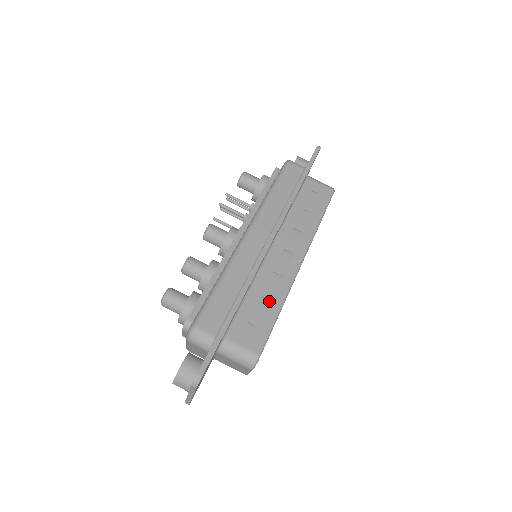
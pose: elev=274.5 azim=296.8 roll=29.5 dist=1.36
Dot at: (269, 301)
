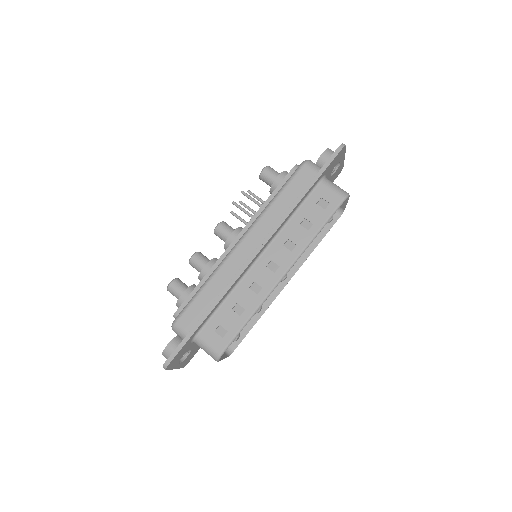
Dot at: (243, 308)
